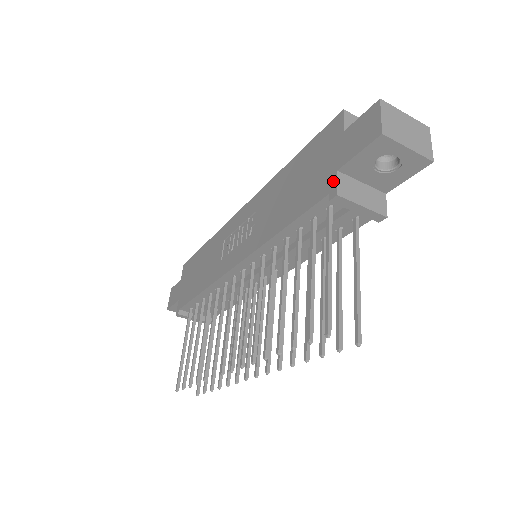
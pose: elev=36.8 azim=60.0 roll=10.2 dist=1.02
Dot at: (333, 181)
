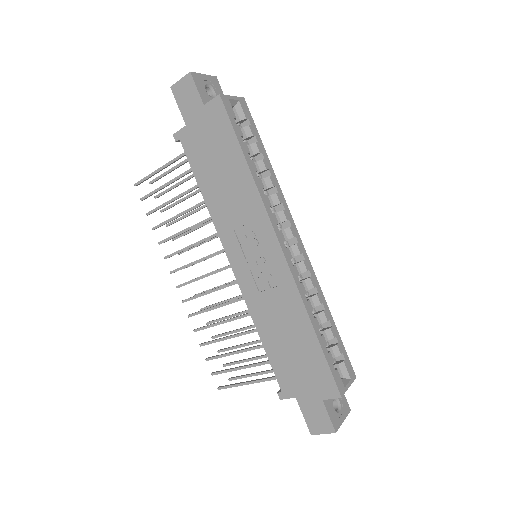
Dot at: (289, 395)
